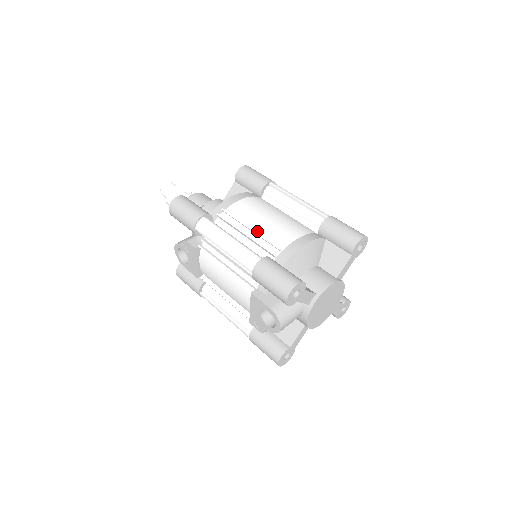
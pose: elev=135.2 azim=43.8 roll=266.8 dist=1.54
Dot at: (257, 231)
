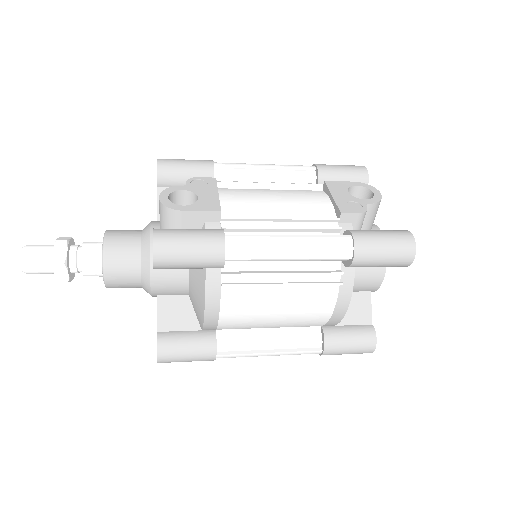
Dot at: occluded
